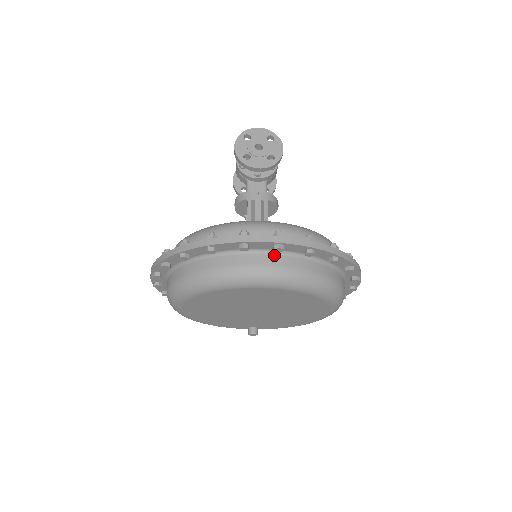
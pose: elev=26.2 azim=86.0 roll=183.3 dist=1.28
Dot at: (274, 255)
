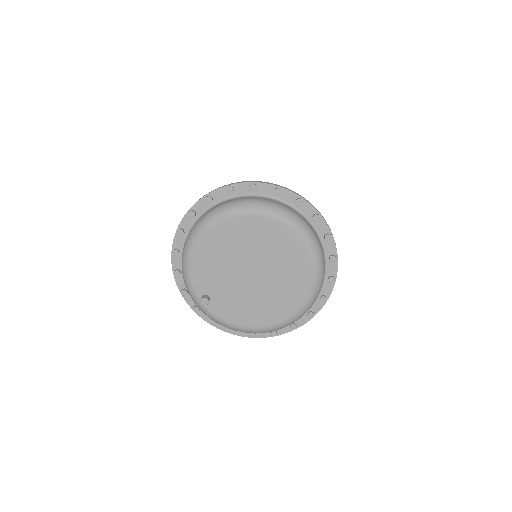
Dot at: (319, 240)
